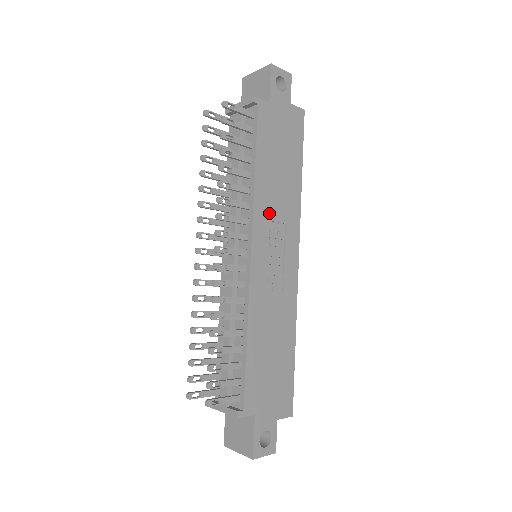
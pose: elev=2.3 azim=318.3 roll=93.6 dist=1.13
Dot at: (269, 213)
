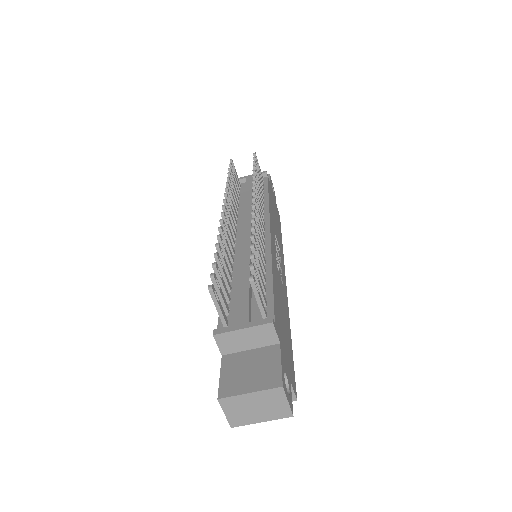
Dot at: (274, 228)
